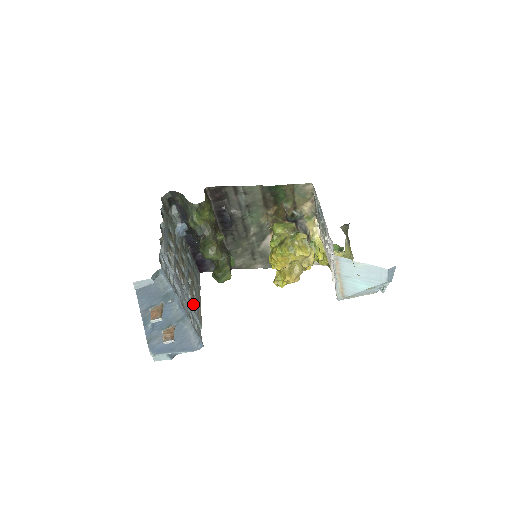
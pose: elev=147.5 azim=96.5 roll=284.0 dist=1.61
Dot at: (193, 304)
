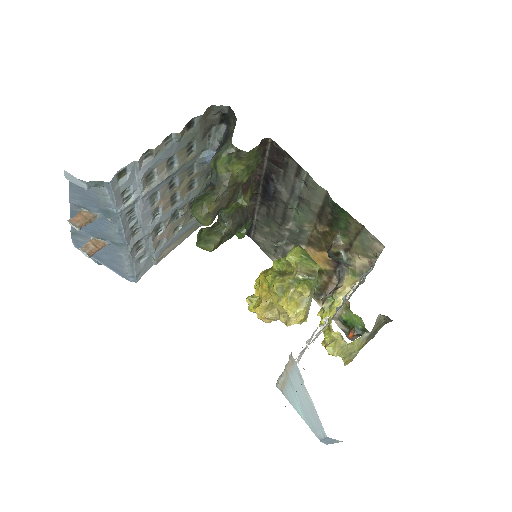
Dot at: (163, 237)
